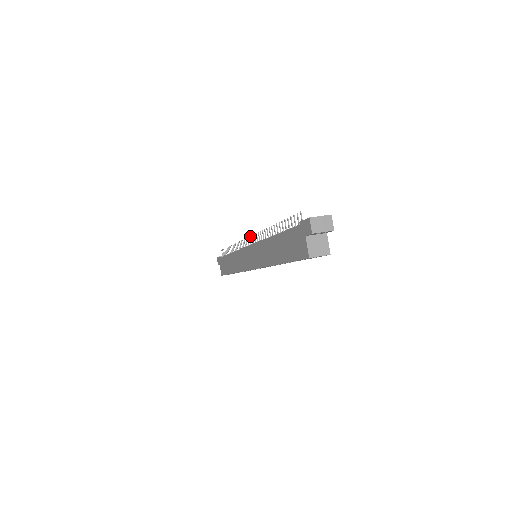
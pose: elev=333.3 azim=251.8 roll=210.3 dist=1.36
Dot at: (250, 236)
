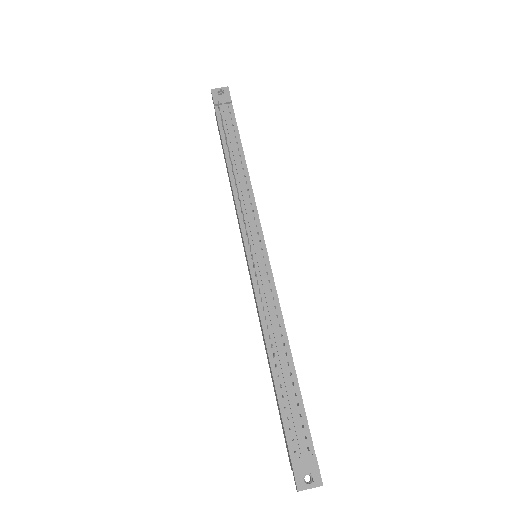
Dot at: (251, 254)
